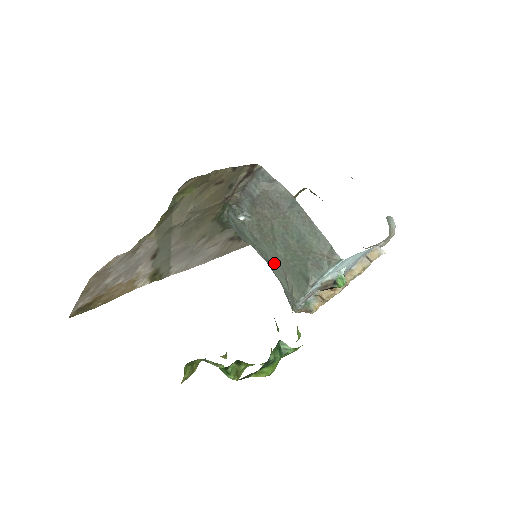
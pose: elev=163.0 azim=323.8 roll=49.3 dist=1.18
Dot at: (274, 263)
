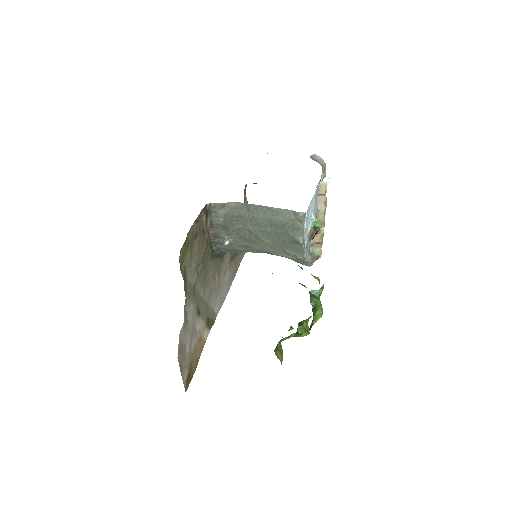
Dot at: (270, 250)
